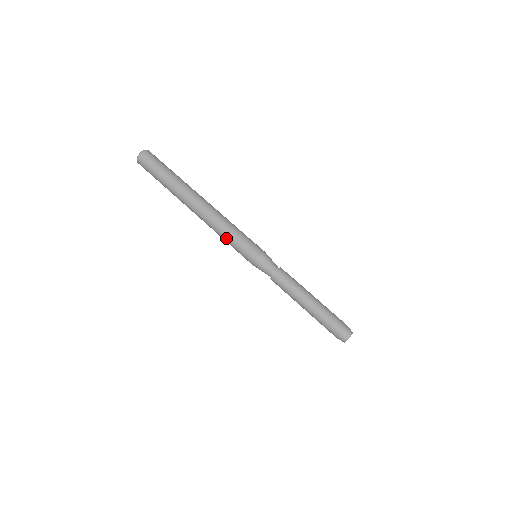
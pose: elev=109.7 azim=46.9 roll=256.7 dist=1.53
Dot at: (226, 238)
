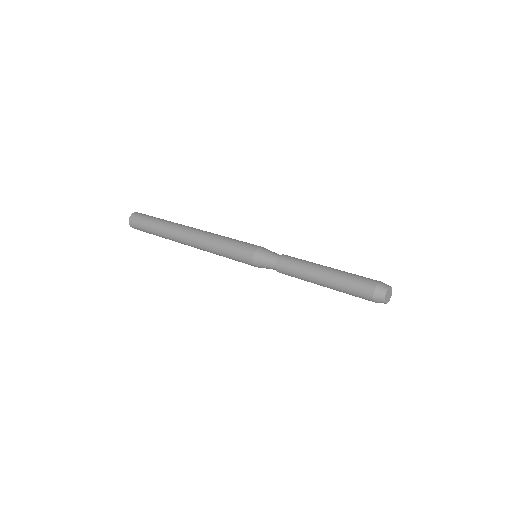
Dot at: (224, 239)
